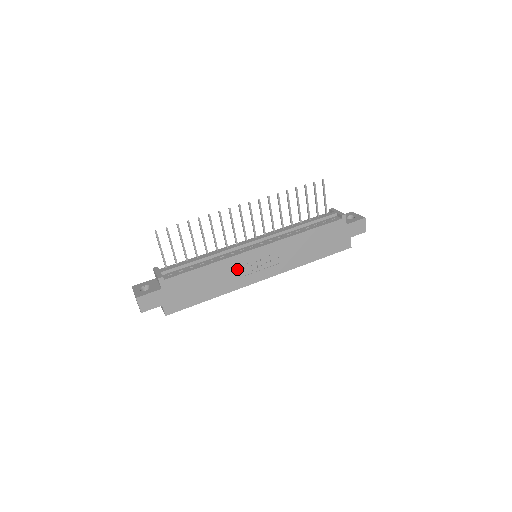
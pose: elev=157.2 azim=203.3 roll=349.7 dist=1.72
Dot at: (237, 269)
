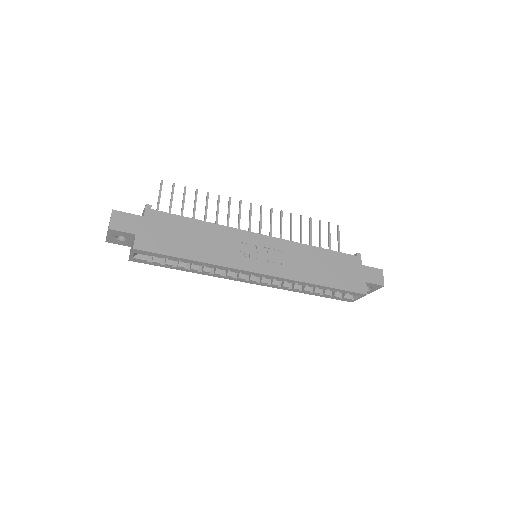
Dot at: (233, 244)
